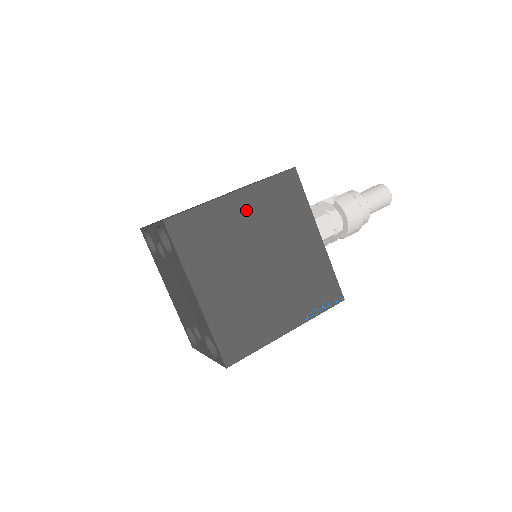
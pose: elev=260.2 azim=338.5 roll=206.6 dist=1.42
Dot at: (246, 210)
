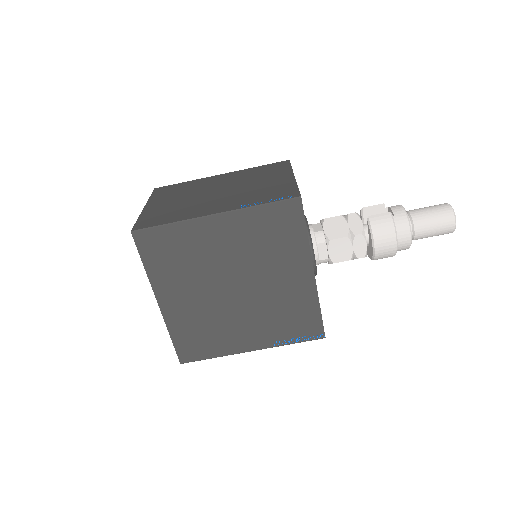
Dot at: (226, 235)
